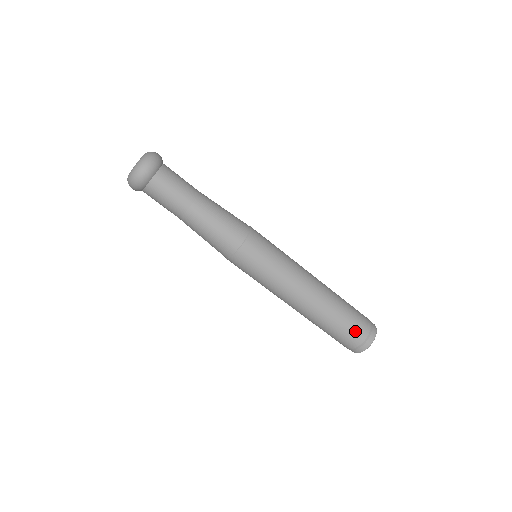
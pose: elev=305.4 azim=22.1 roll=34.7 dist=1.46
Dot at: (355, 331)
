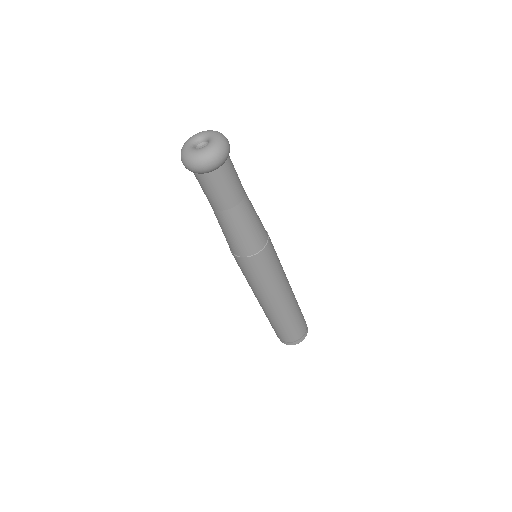
Dot at: (295, 333)
